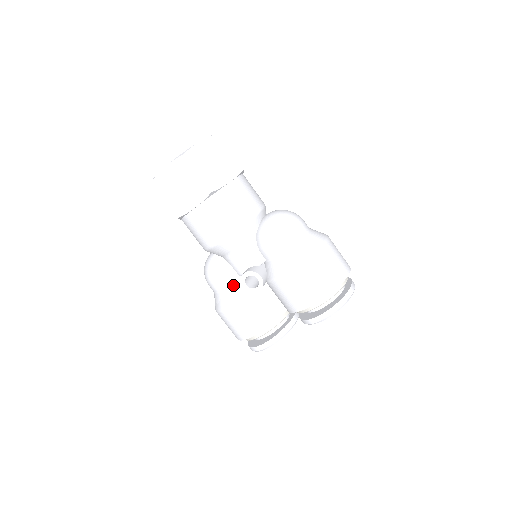
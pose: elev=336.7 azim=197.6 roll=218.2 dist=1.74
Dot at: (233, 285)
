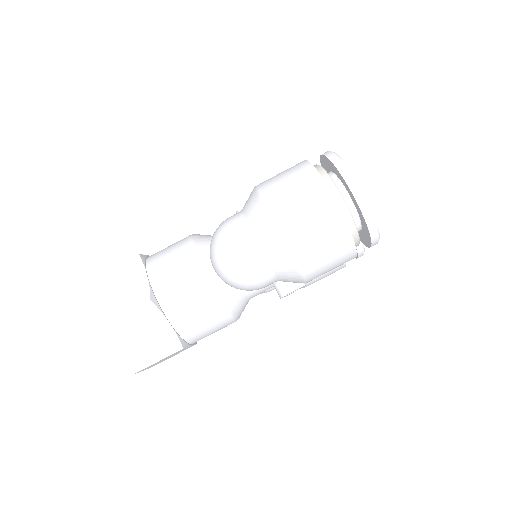
Dot at: occluded
